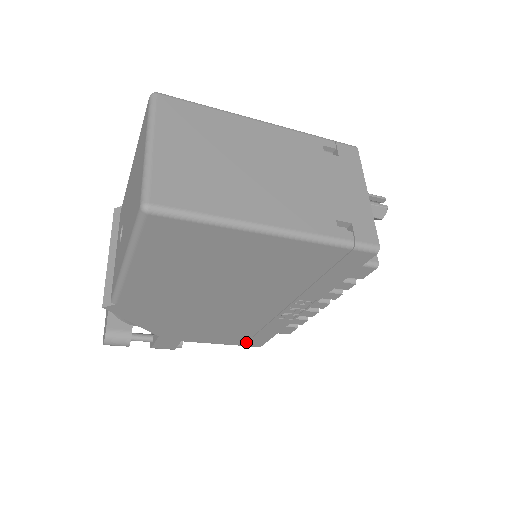
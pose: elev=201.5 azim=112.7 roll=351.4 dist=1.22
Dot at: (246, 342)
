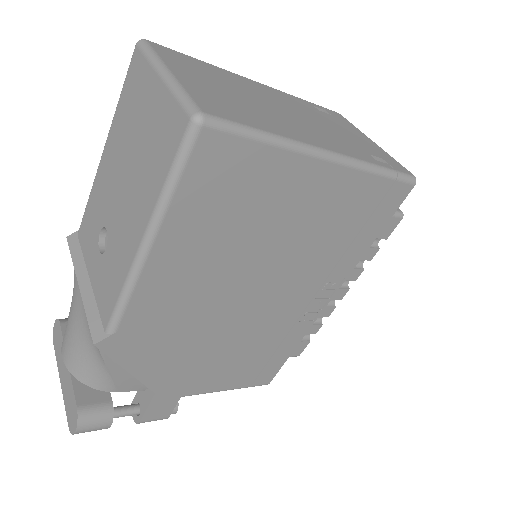
Dot at: (255, 378)
